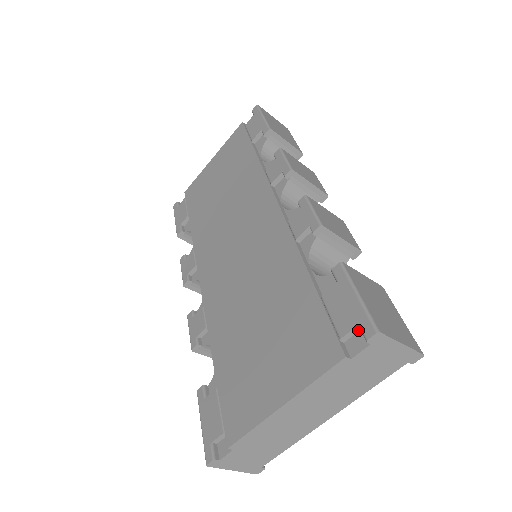
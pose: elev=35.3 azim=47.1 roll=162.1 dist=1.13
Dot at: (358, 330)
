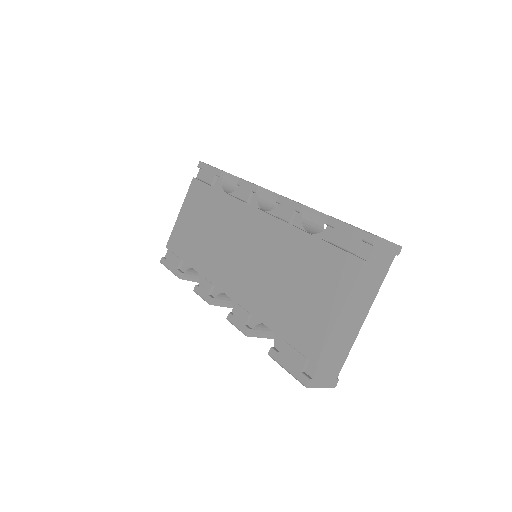
Dot at: (363, 244)
